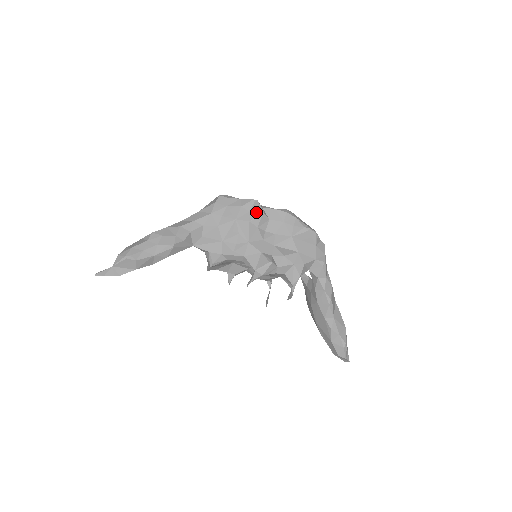
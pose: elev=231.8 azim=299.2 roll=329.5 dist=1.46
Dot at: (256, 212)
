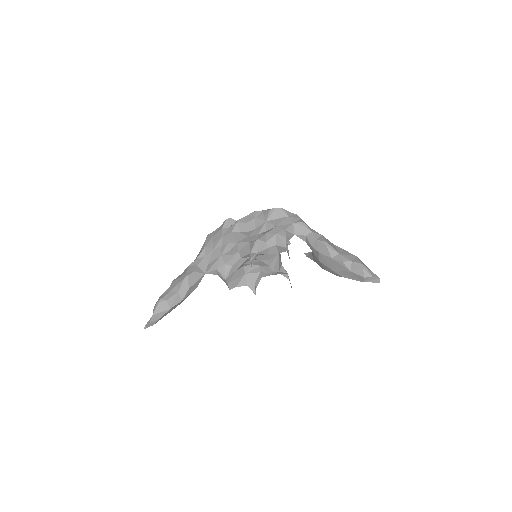
Dot at: (233, 224)
